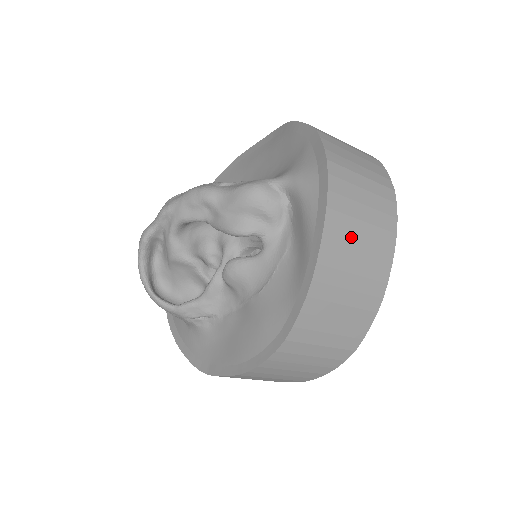
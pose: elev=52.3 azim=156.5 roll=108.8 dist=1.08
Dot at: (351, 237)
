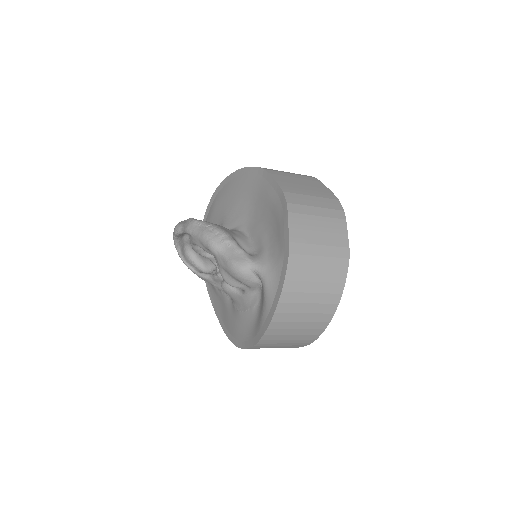
Dot at: (289, 329)
